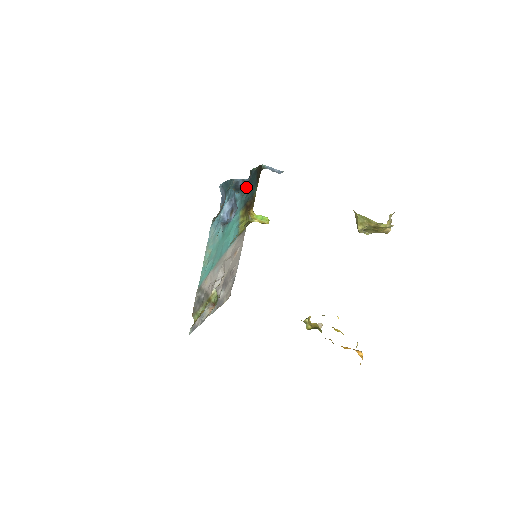
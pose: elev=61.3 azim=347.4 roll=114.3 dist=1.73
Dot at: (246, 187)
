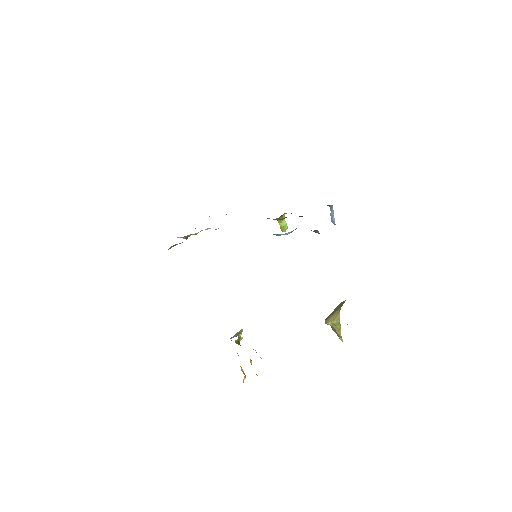
Dot at: occluded
